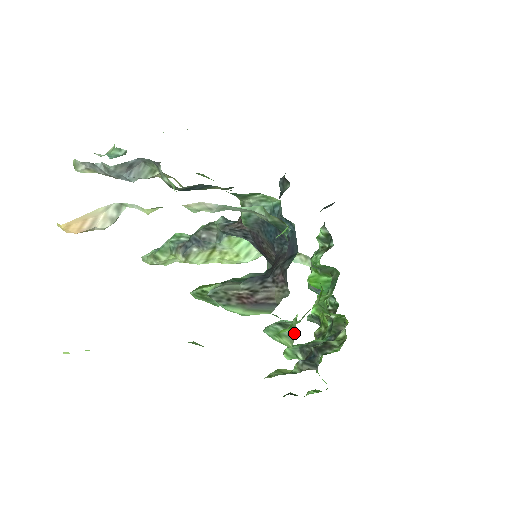
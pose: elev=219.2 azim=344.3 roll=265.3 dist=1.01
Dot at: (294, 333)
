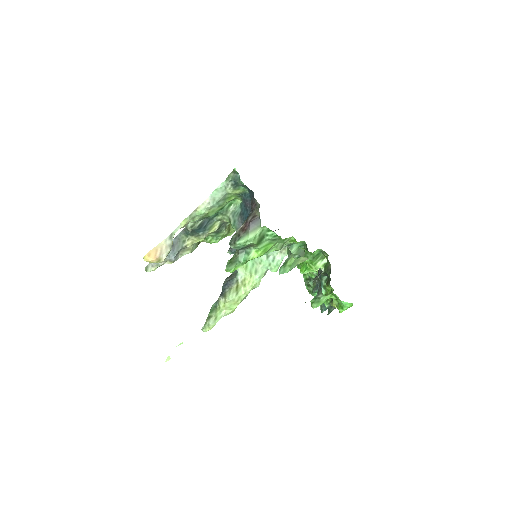
Dot at: (290, 252)
